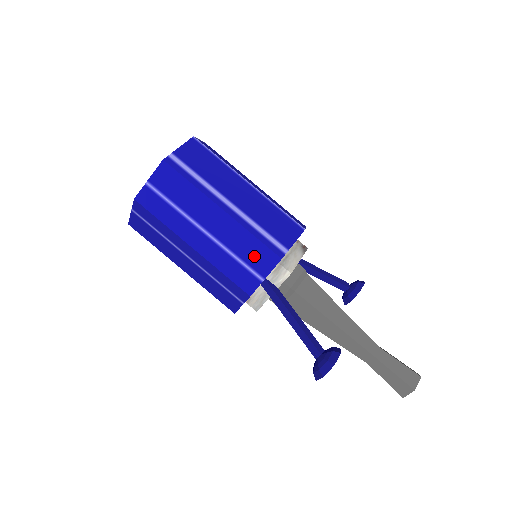
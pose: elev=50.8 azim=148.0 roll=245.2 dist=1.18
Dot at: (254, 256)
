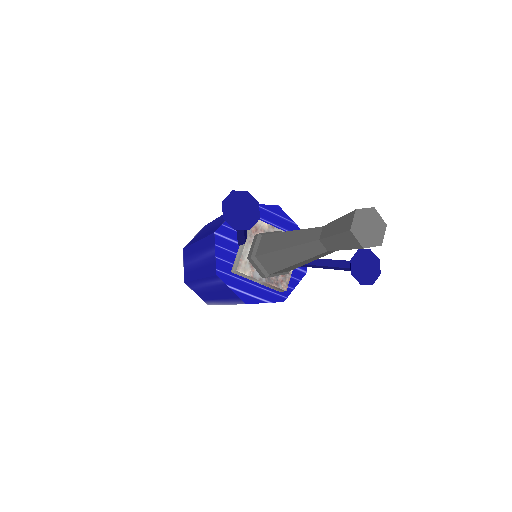
Dot at: occluded
